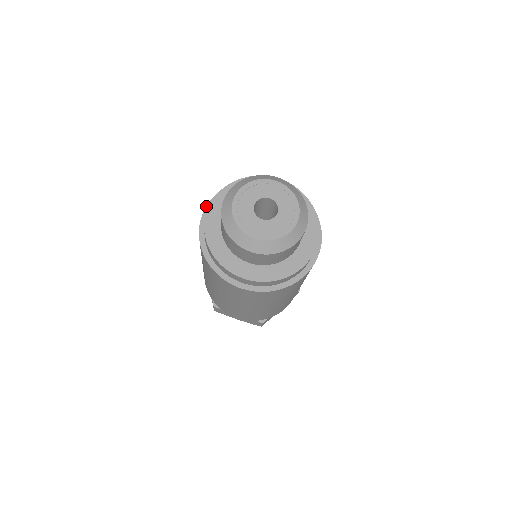
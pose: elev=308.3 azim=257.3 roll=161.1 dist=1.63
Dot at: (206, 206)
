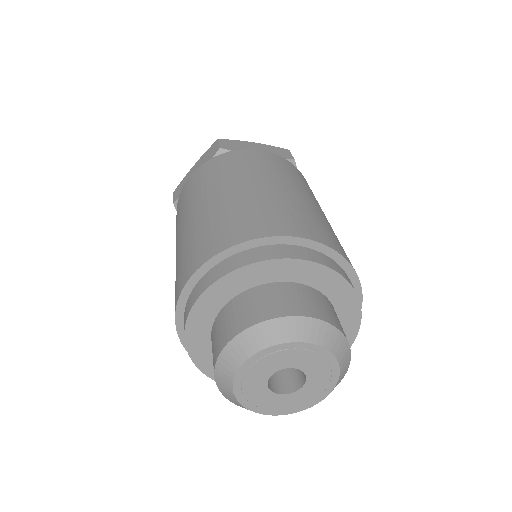
Dot at: (177, 300)
